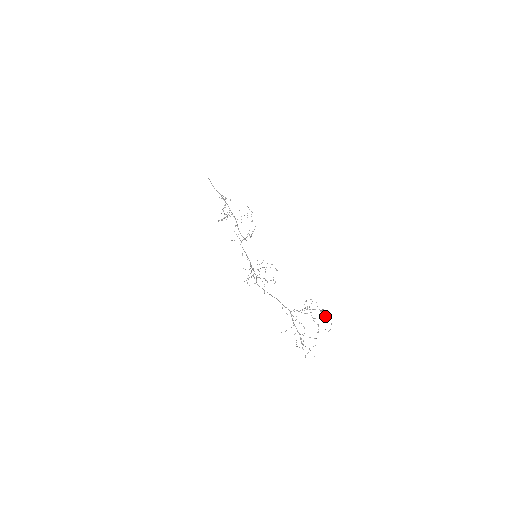
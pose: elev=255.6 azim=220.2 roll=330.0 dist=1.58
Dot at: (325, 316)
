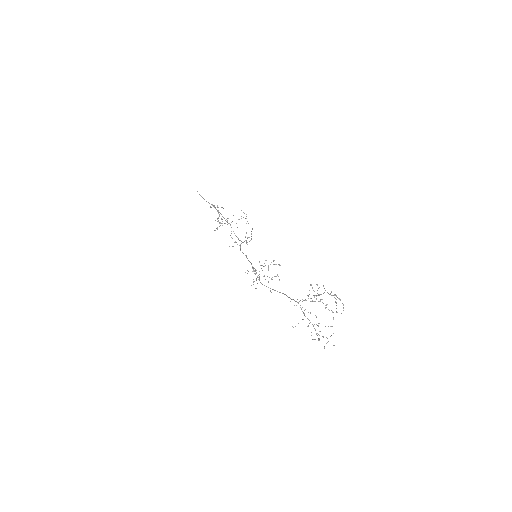
Dot at: (335, 298)
